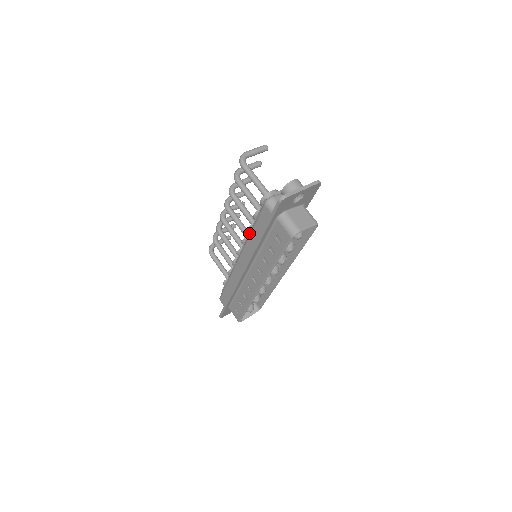
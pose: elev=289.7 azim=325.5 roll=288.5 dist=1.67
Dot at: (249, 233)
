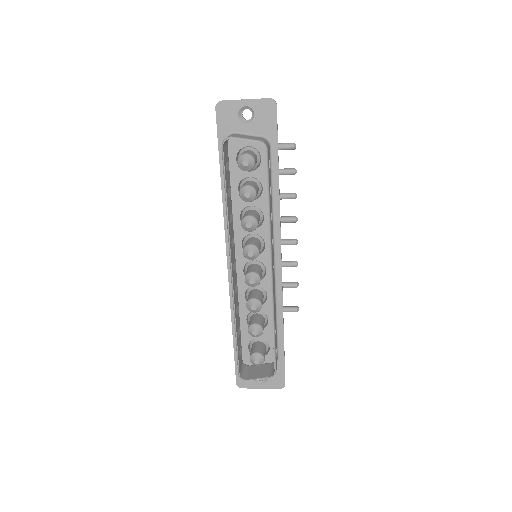
Dot at: occluded
